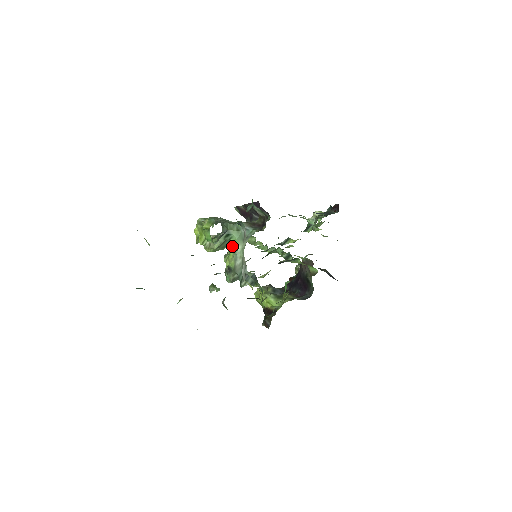
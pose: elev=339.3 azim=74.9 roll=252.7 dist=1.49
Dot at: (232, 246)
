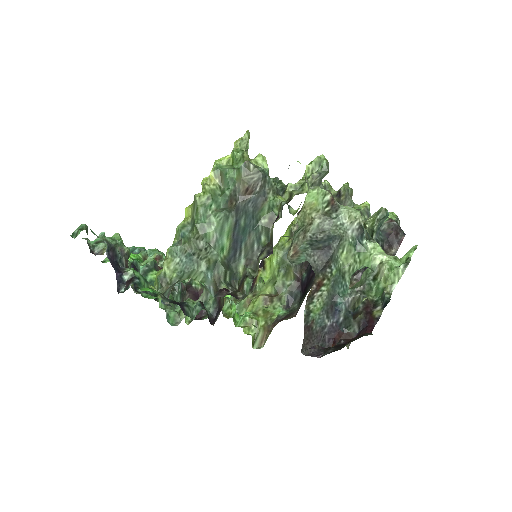
Dot at: occluded
